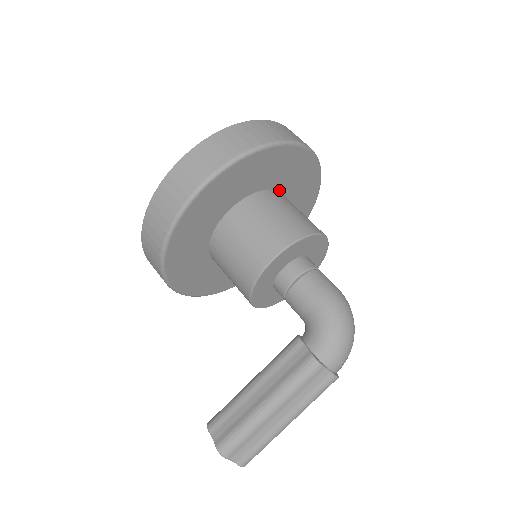
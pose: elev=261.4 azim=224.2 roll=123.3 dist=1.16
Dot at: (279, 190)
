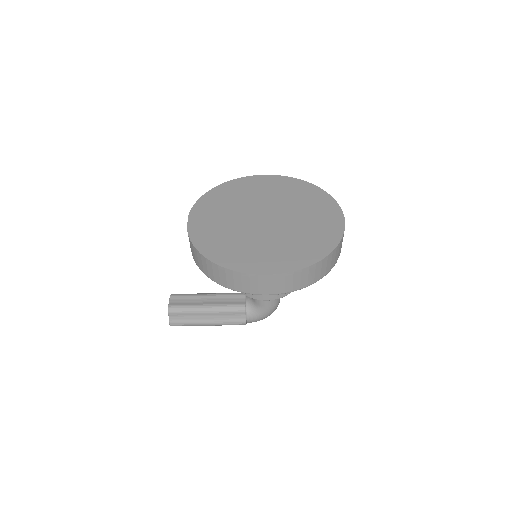
Dot at: occluded
